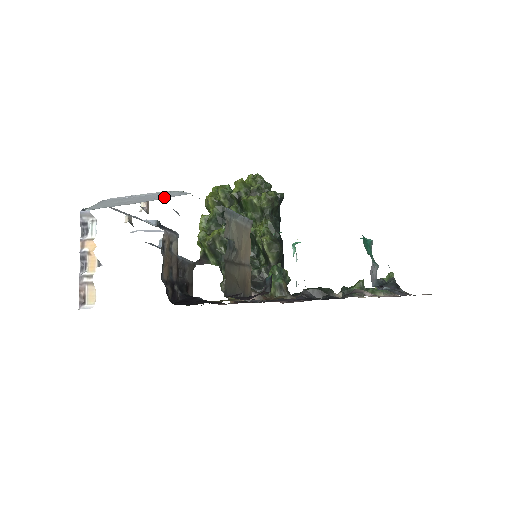
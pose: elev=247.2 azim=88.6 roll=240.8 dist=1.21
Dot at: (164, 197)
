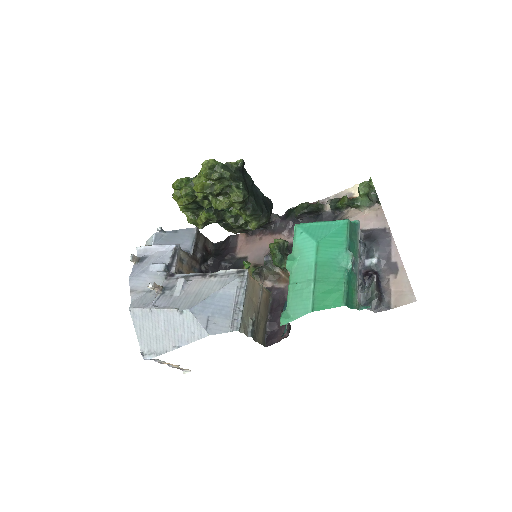
Dot at: (190, 337)
